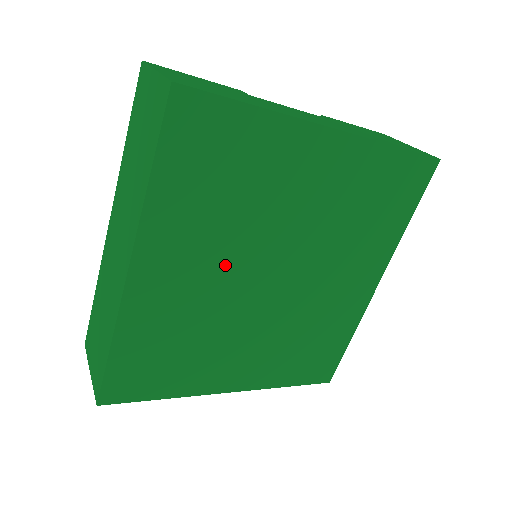
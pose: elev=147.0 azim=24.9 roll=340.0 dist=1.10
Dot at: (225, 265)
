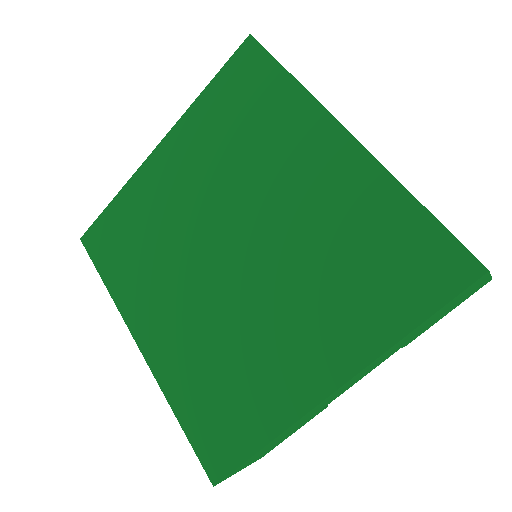
Dot at: (187, 283)
